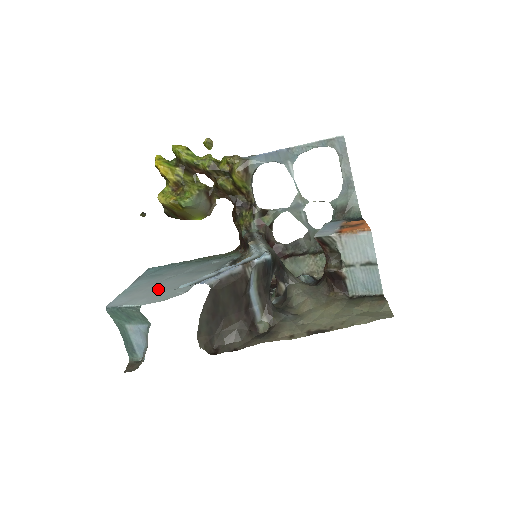
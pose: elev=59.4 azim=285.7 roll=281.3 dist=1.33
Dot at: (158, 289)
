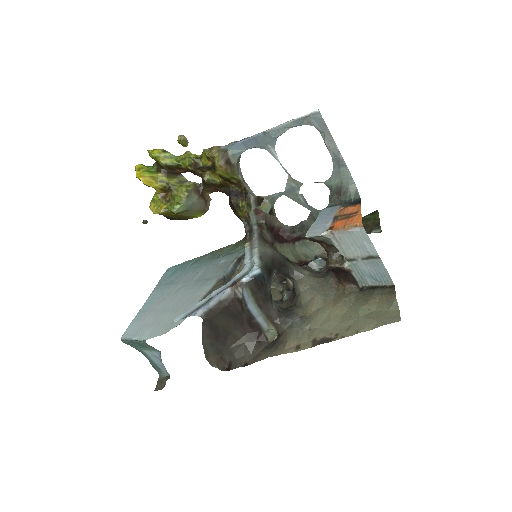
Dot at: (165, 311)
